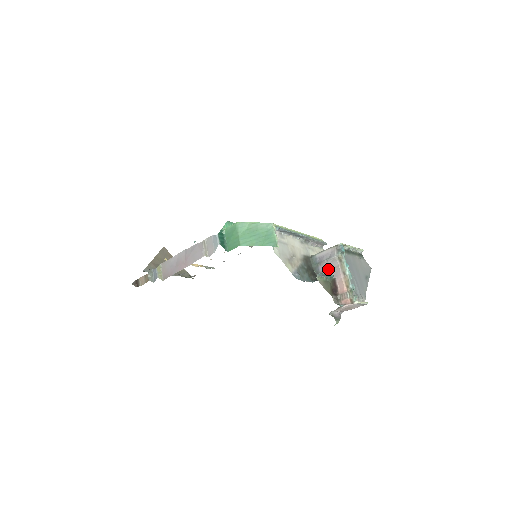
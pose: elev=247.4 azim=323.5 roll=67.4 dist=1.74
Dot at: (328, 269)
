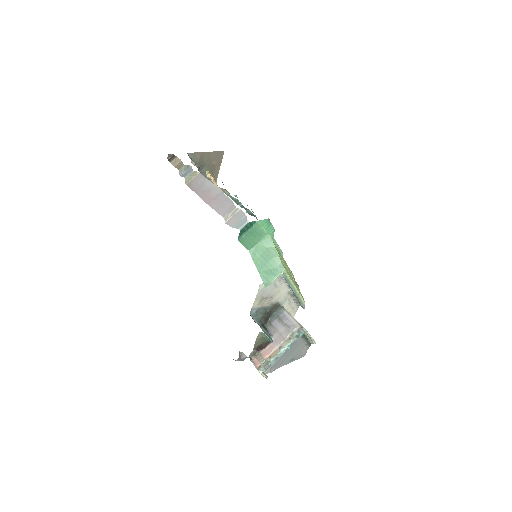
Dot at: (278, 330)
